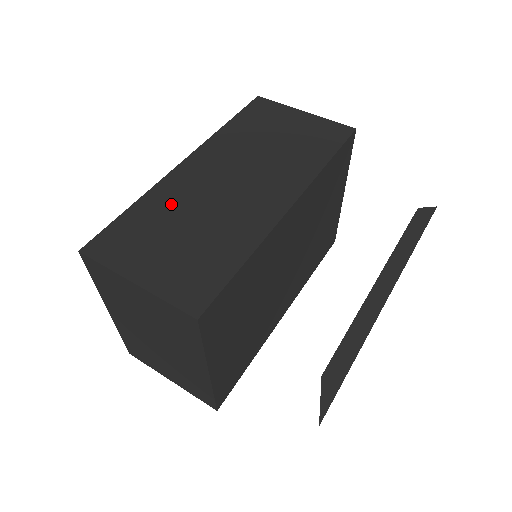
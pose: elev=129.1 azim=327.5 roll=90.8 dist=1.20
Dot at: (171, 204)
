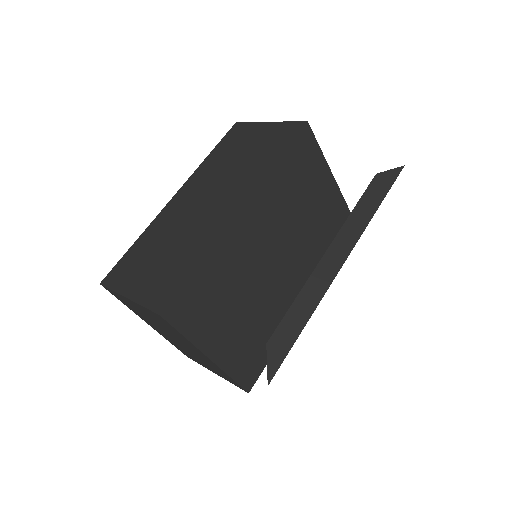
Dot at: (159, 233)
